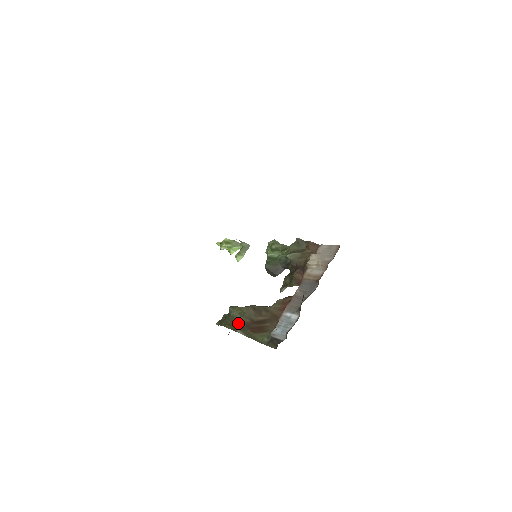
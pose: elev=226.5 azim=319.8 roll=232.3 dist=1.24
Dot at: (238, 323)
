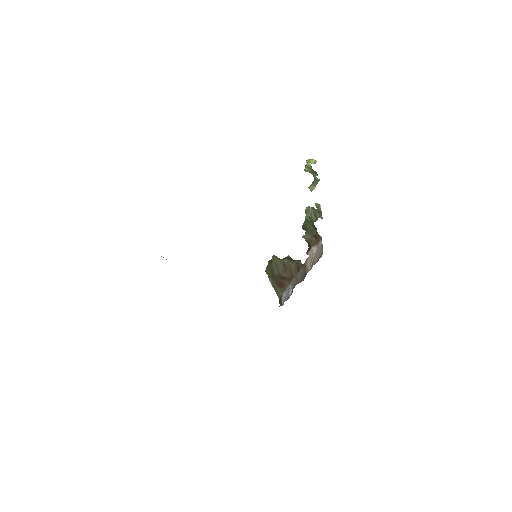
Dot at: (272, 273)
